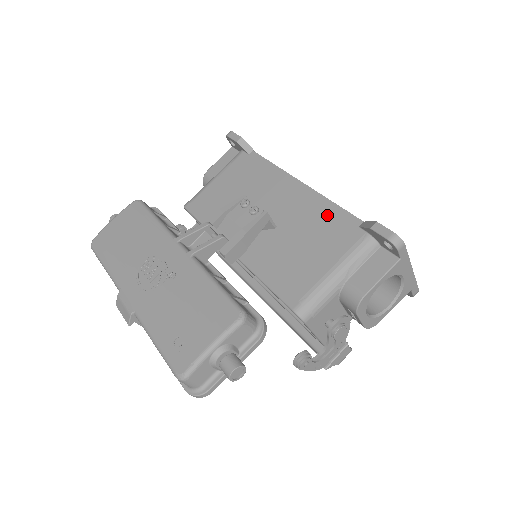
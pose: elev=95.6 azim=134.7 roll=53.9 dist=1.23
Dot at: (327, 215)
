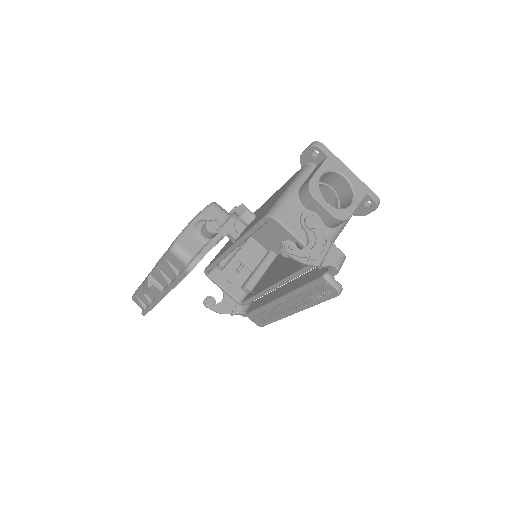
Dot at: occluded
